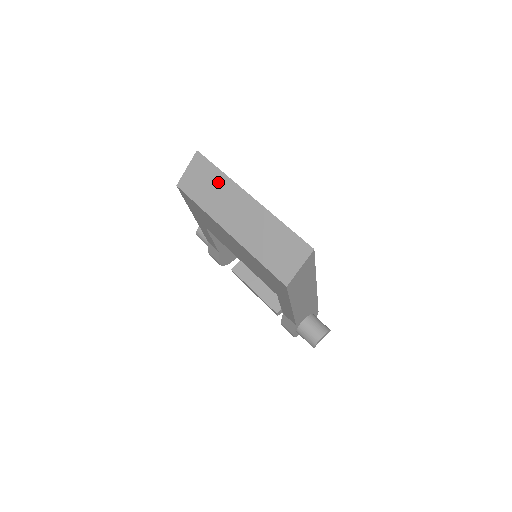
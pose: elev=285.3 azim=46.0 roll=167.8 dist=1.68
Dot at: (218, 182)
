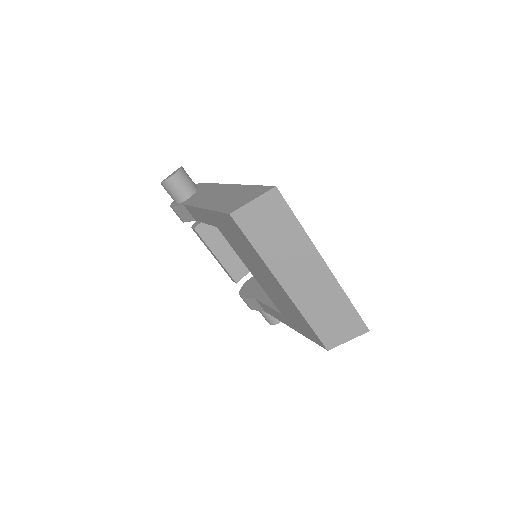
Dot at: (292, 235)
